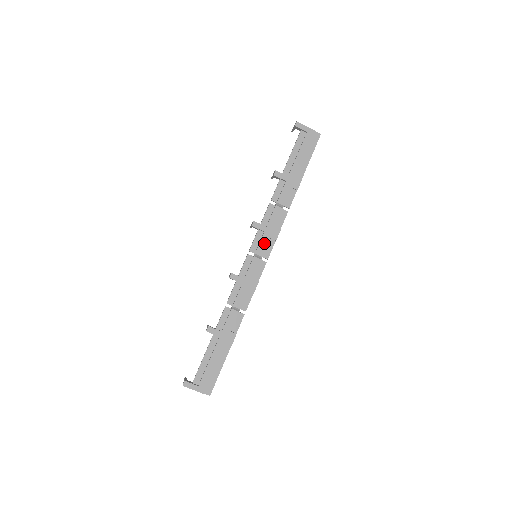
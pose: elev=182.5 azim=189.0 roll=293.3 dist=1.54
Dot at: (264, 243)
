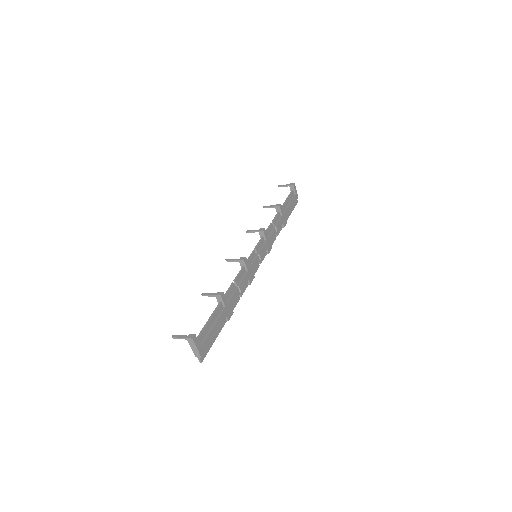
Dot at: (264, 250)
